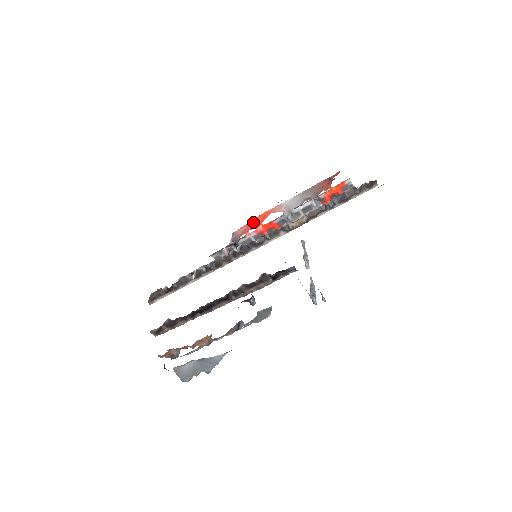
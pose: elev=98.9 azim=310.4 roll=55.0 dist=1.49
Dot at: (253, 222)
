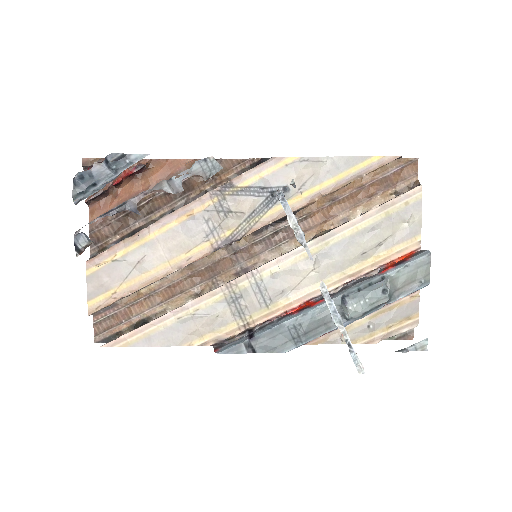
Dot at: occluded
